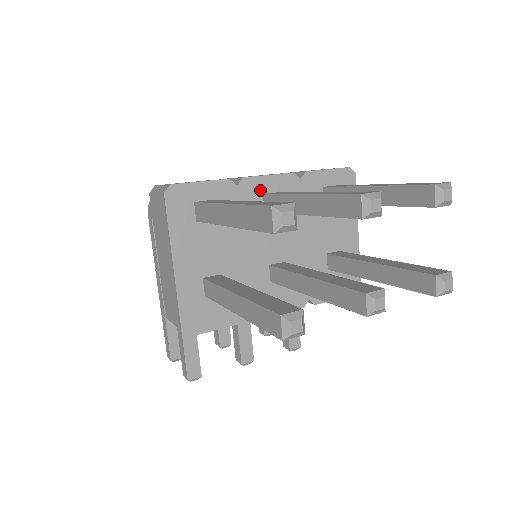
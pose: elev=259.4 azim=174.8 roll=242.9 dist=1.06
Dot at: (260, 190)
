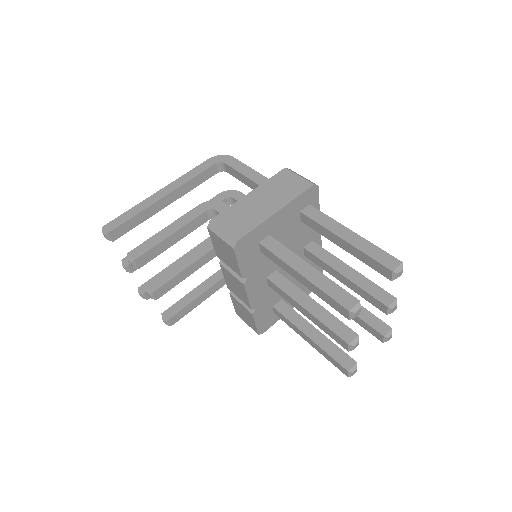
Dot at: (314, 238)
